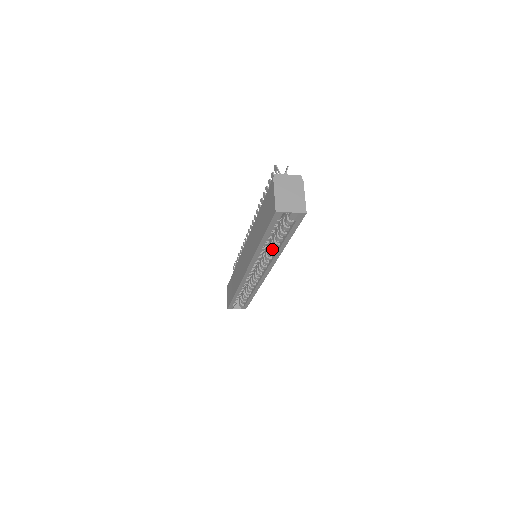
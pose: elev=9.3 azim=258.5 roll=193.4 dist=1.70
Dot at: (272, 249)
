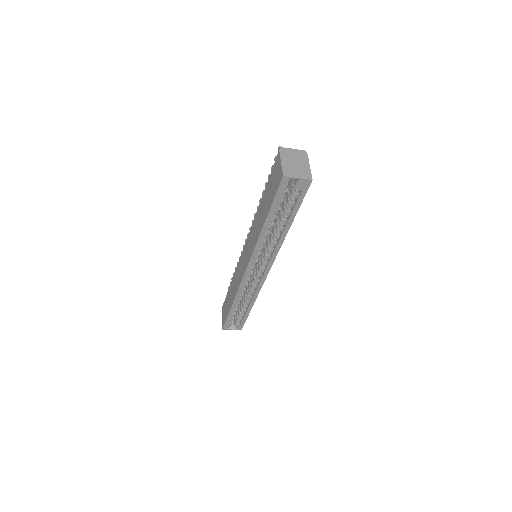
Dot at: (275, 236)
